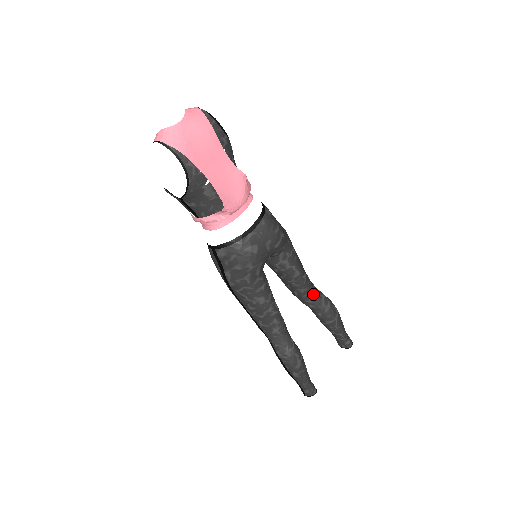
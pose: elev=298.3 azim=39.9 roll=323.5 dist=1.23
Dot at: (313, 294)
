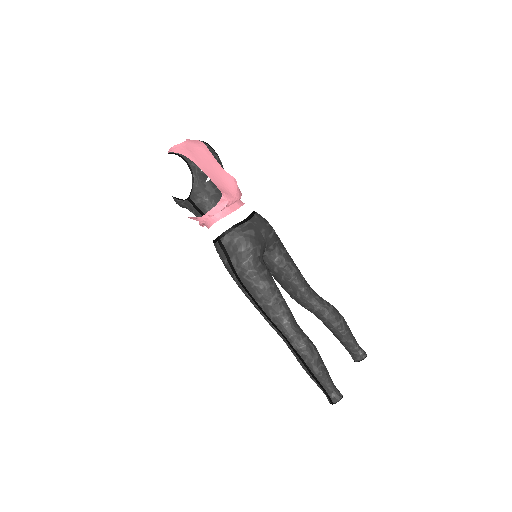
Dot at: (314, 295)
